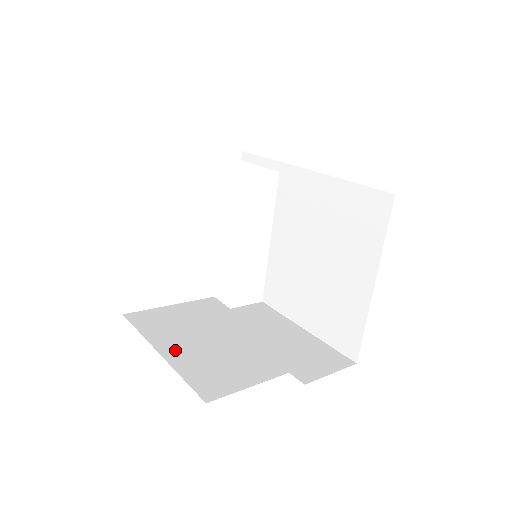
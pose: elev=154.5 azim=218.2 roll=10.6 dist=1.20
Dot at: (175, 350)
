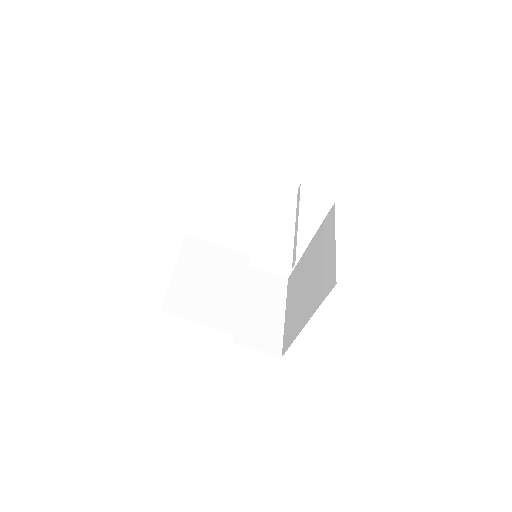
Dot at: (184, 274)
